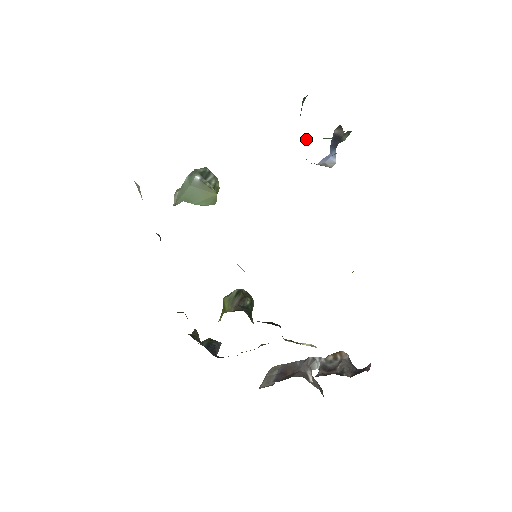
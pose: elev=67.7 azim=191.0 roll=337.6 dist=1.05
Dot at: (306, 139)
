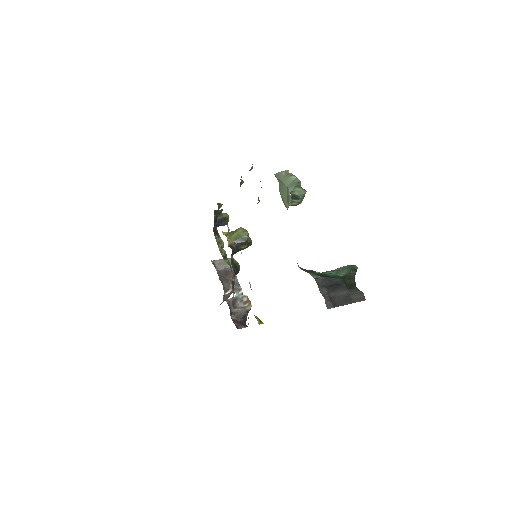
Dot at: occluded
